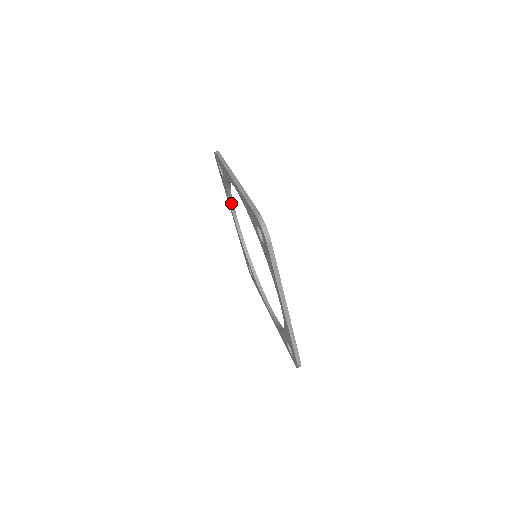
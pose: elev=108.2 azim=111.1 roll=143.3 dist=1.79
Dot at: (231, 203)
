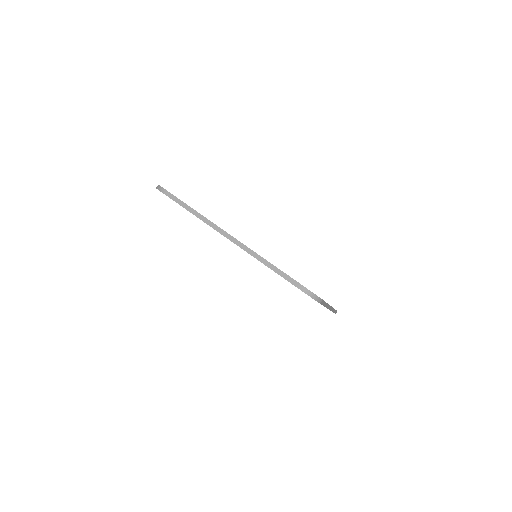
Dot at: occluded
